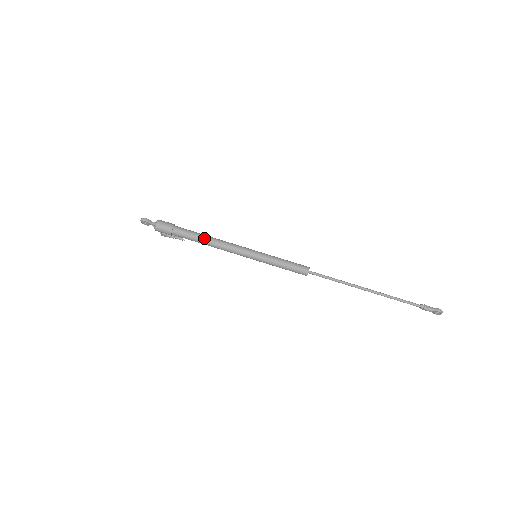
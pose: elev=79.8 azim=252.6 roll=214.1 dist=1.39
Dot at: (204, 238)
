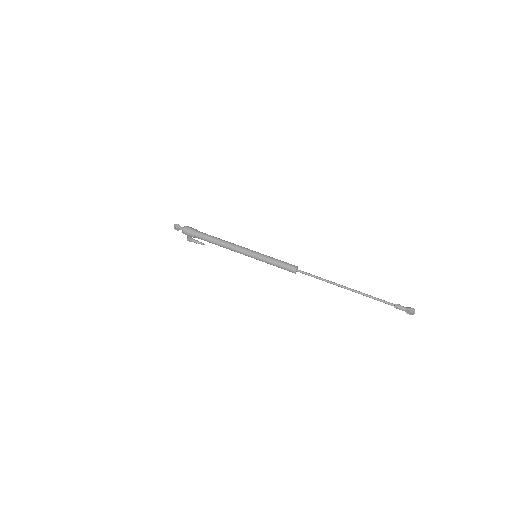
Dot at: (217, 239)
